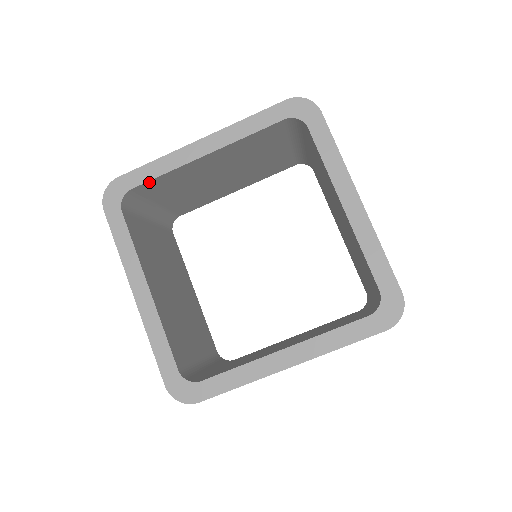
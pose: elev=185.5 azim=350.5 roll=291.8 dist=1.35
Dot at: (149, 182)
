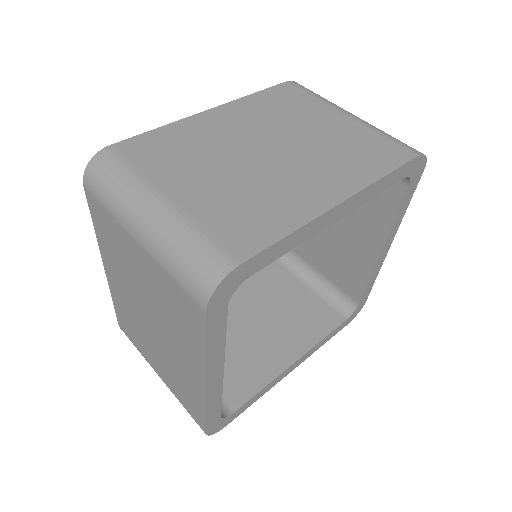
Dot at: (268, 259)
